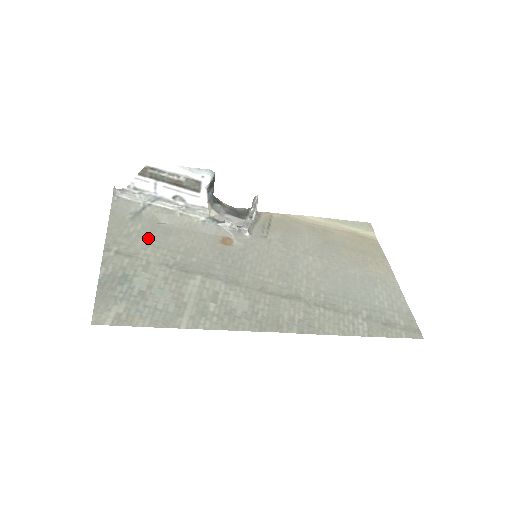
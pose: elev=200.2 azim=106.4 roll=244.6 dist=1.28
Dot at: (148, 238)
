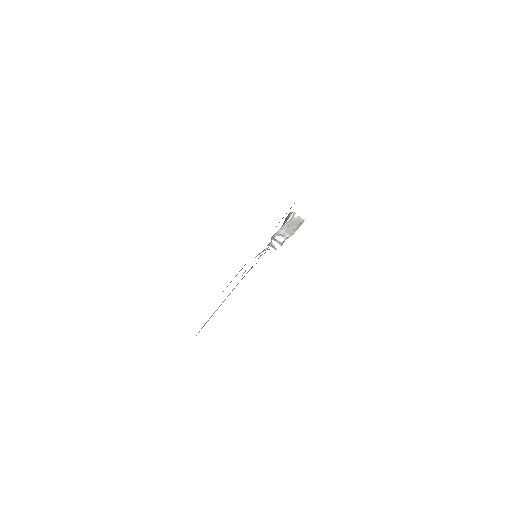
Dot at: occluded
